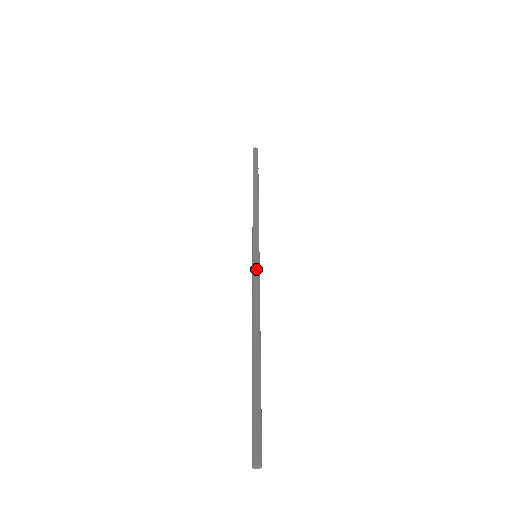
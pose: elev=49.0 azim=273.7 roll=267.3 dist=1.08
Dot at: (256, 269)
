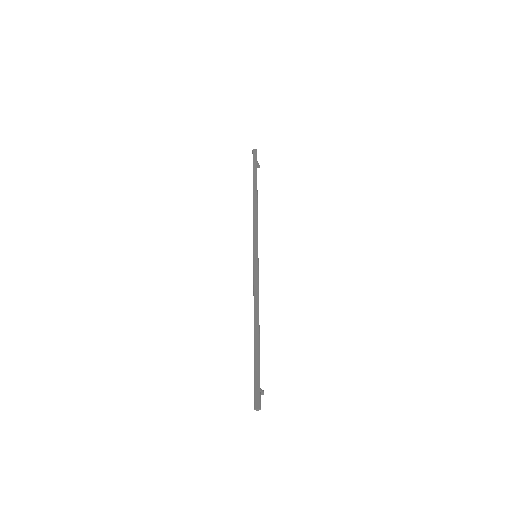
Dot at: (255, 269)
